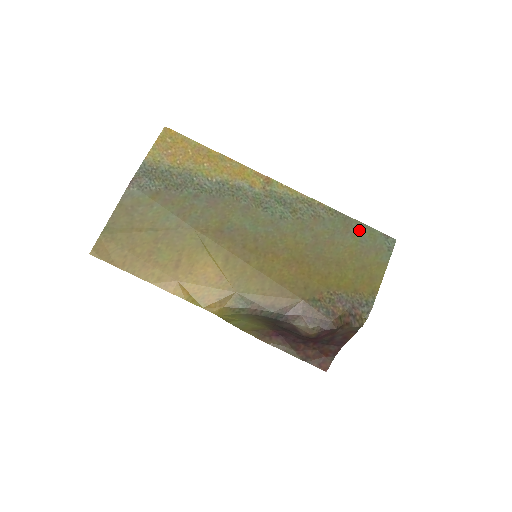
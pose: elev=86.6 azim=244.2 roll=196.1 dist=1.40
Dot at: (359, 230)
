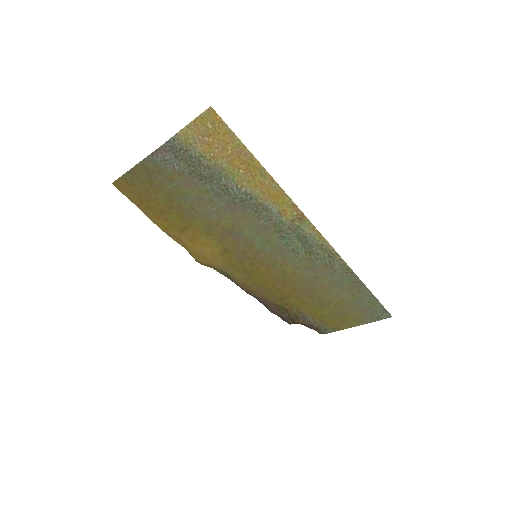
Dot at: (363, 295)
